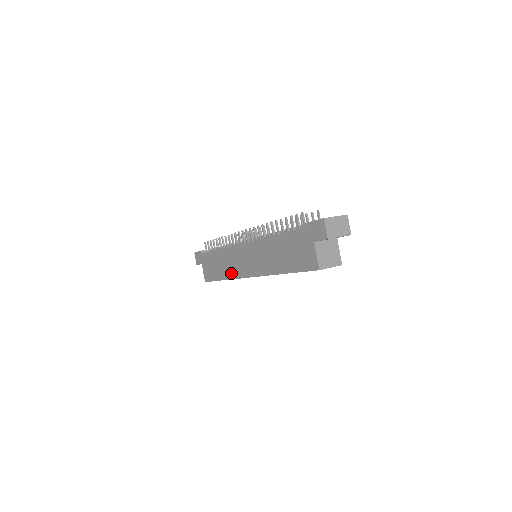
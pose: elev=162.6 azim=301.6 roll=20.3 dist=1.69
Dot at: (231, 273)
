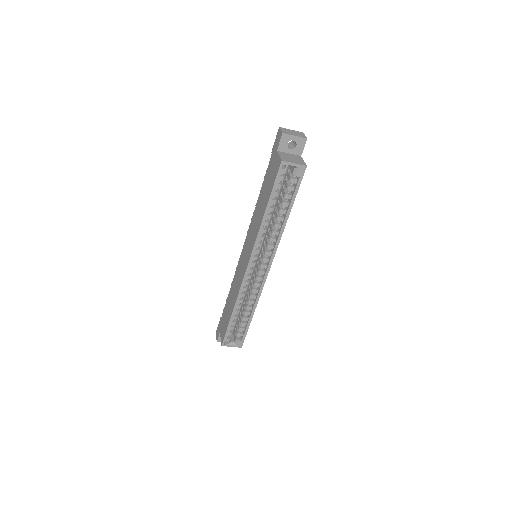
Dot at: (237, 291)
